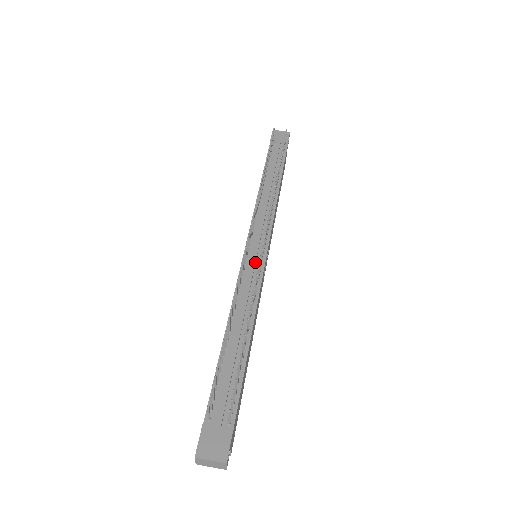
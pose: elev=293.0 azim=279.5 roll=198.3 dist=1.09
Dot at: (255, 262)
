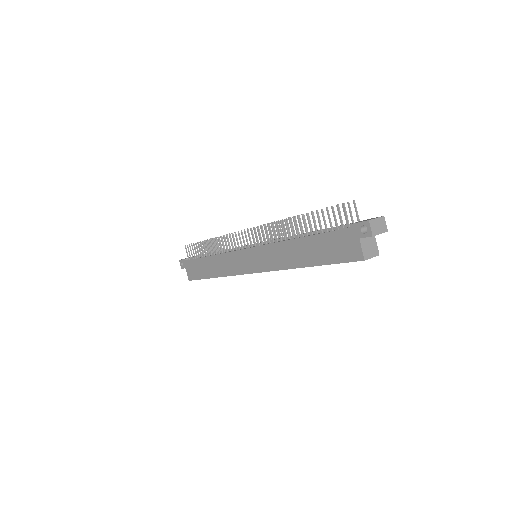
Dot at: (264, 242)
